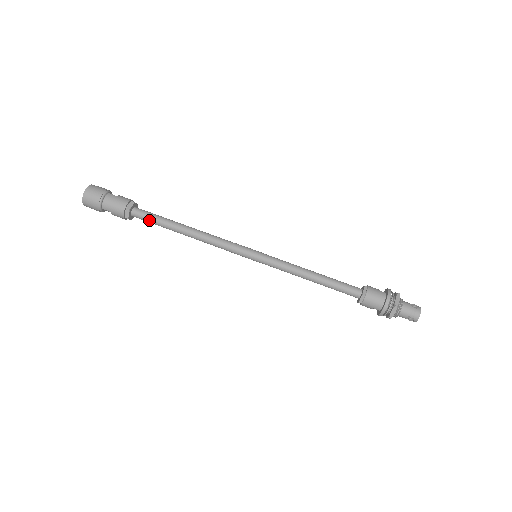
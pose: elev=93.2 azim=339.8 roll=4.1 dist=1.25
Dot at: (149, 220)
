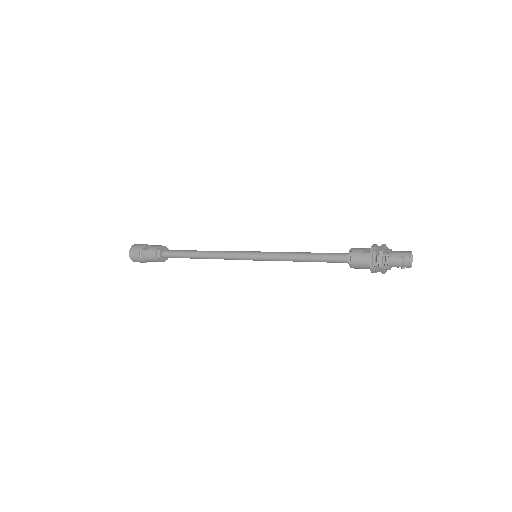
Dot at: occluded
